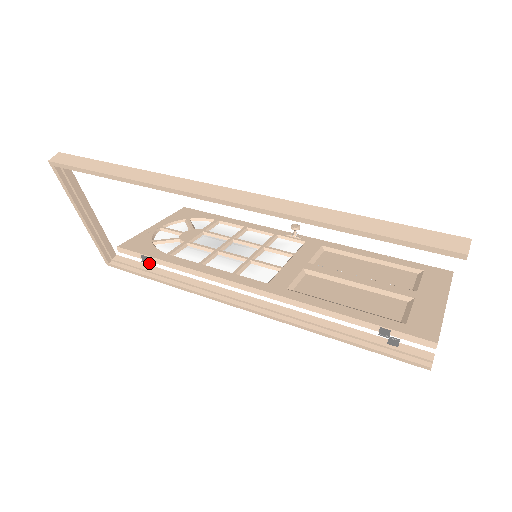
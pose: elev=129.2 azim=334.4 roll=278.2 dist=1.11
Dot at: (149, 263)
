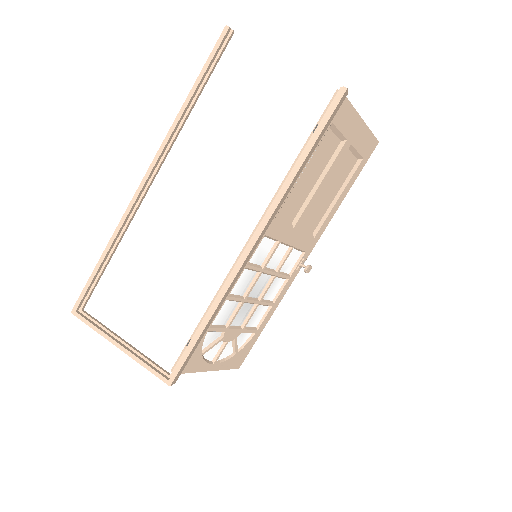
Dot at: occluded
